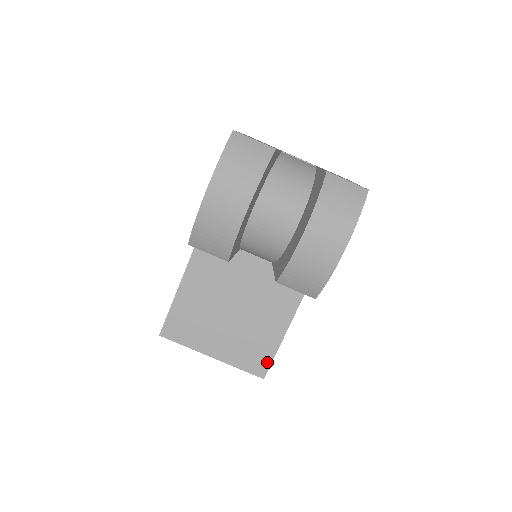
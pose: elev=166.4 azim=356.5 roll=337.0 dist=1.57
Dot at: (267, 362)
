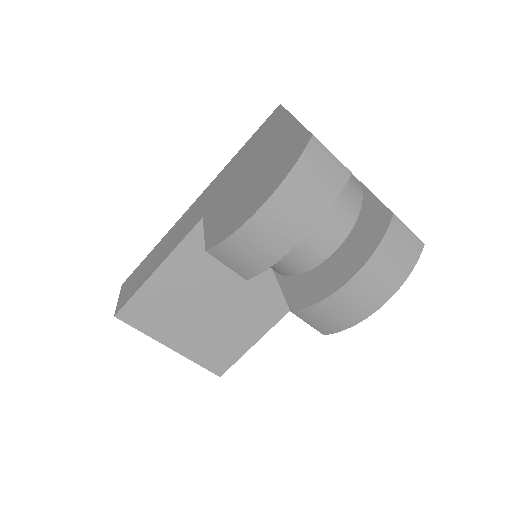
Dot at: (229, 362)
